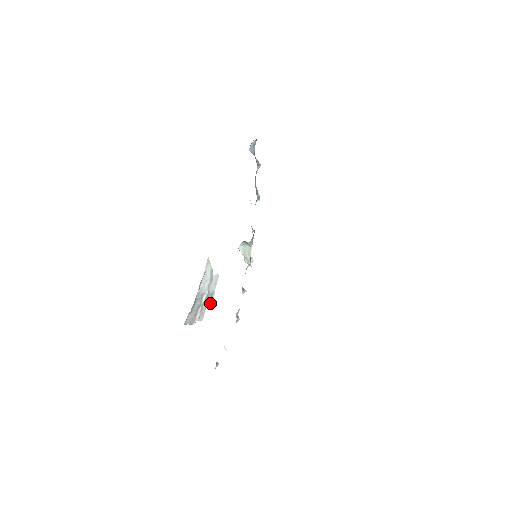
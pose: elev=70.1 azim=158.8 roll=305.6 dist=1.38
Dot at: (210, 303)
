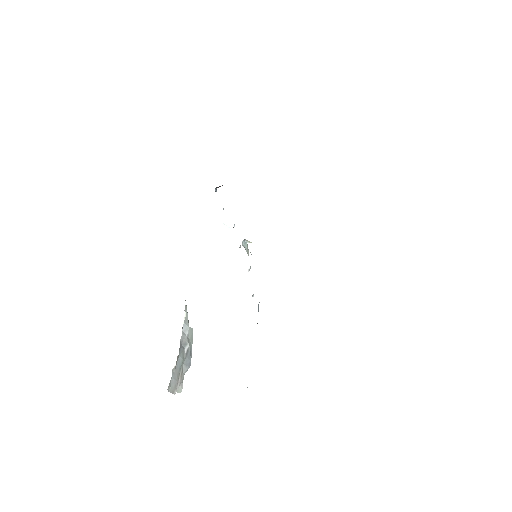
Dot at: (189, 365)
